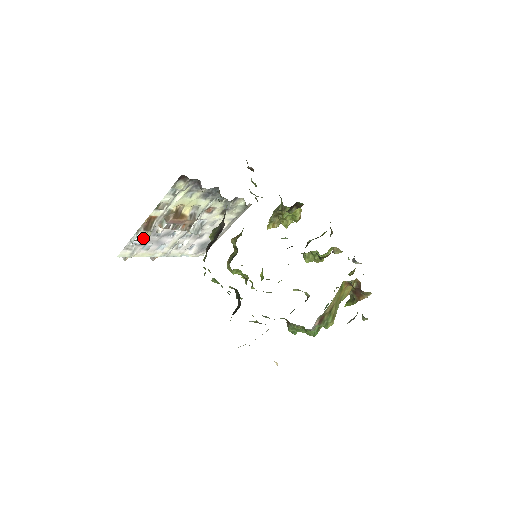
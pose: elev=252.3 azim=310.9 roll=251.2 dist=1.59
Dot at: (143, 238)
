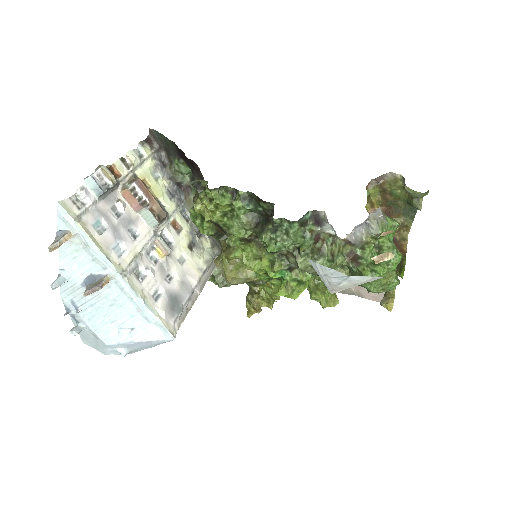
Dot at: (104, 183)
